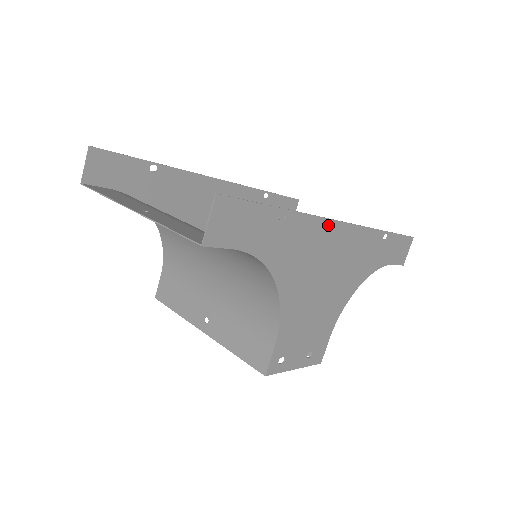
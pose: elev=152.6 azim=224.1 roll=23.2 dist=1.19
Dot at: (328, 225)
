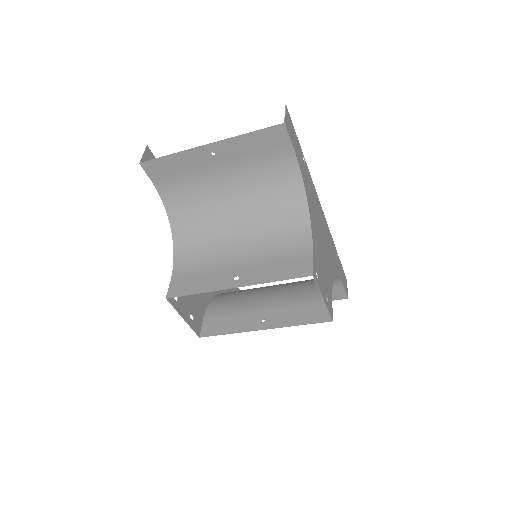
Dot at: (317, 199)
